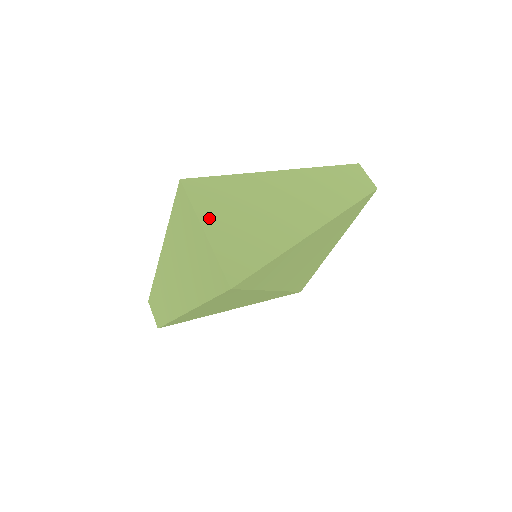
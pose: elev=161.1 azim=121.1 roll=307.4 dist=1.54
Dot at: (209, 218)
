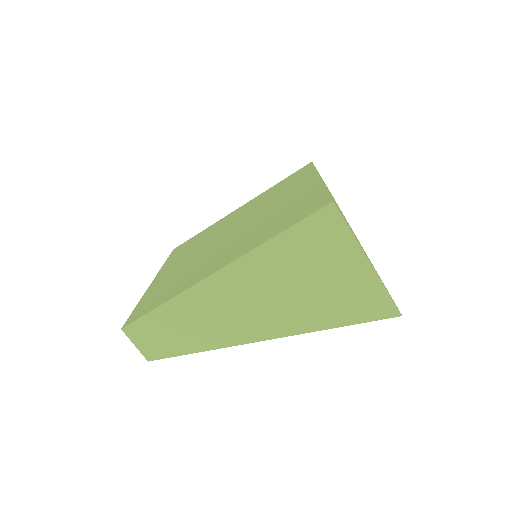
Dot at: occluded
